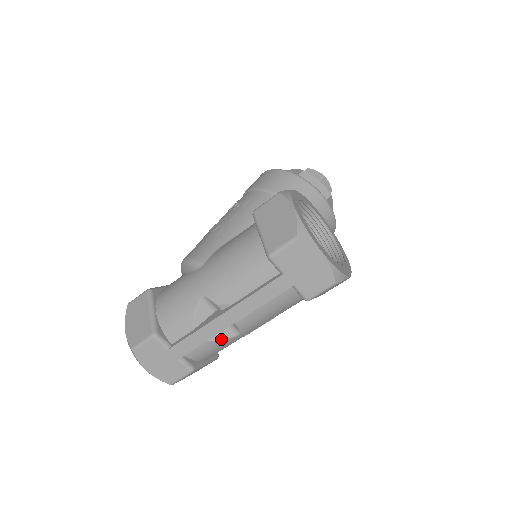
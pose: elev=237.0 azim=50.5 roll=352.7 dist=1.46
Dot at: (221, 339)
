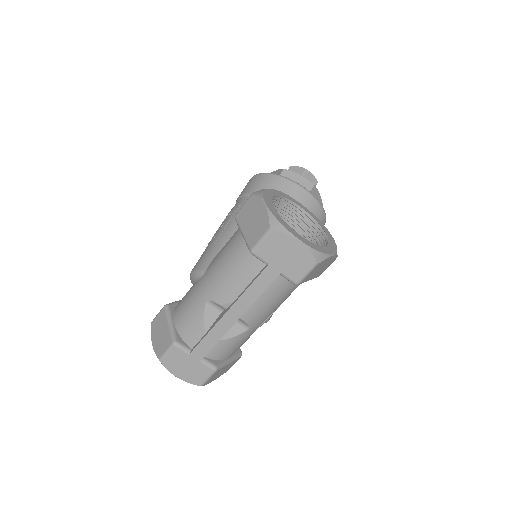
Dot at: (234, 336)
